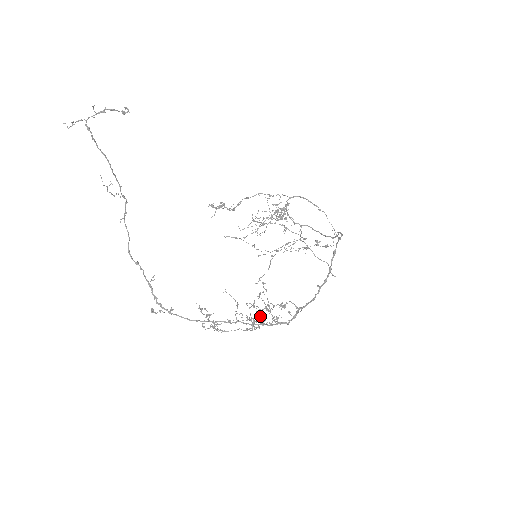
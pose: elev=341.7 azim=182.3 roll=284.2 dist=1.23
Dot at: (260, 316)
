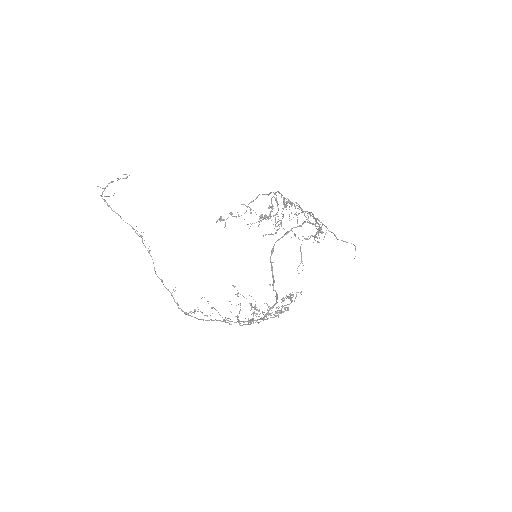
Dot at: (285, 307)
